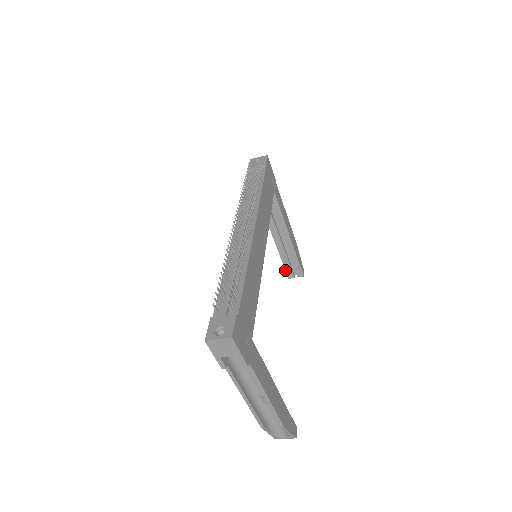
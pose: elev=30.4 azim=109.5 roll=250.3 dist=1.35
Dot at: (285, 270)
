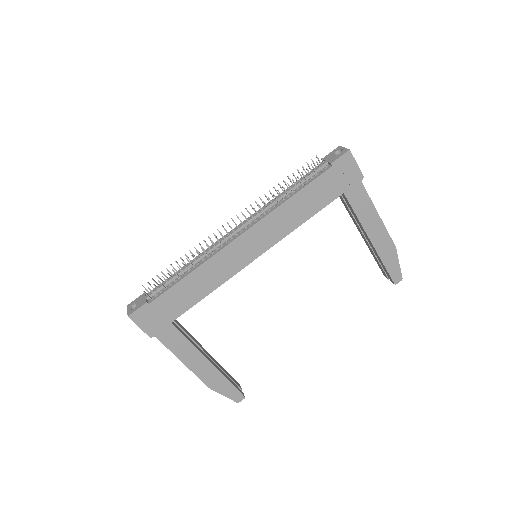
Dot at: (379, 267)
